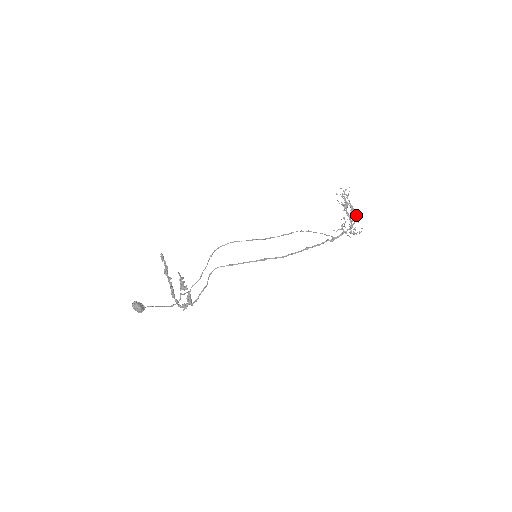
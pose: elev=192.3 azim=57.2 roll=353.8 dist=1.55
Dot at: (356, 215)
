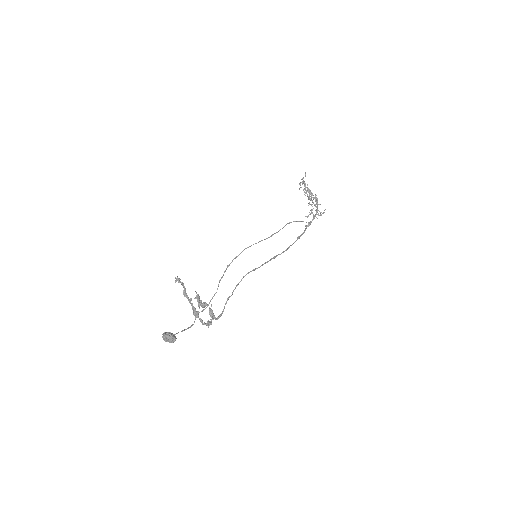
Dot at: (316, 199)
